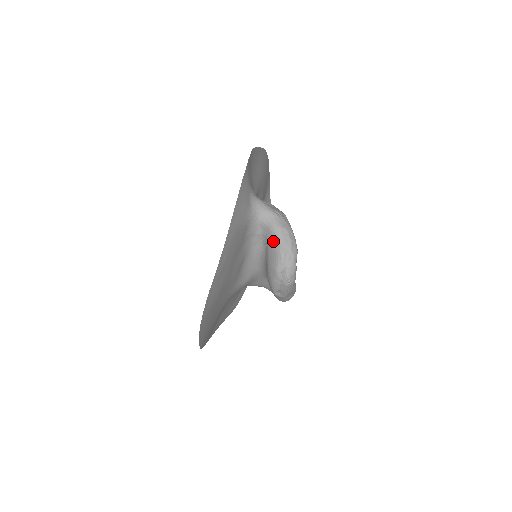
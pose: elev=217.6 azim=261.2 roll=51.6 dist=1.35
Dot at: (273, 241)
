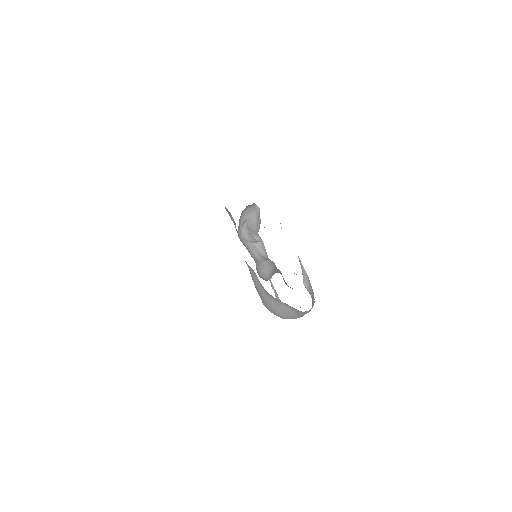
Dot at: (297, 315)
